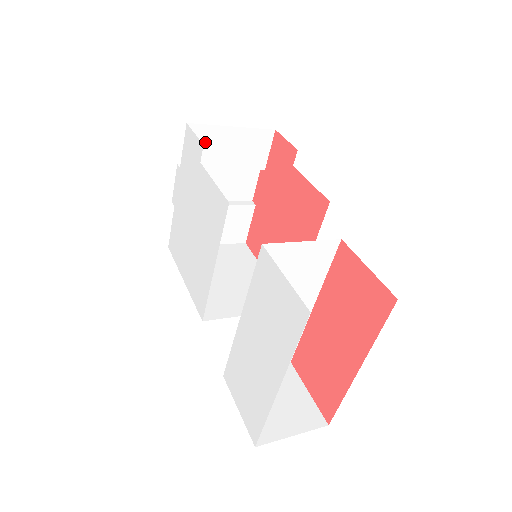
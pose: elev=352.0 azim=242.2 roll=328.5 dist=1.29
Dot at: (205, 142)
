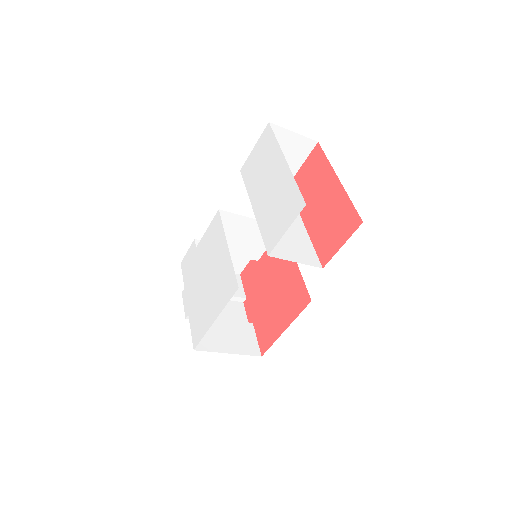
Dot at: occluded
